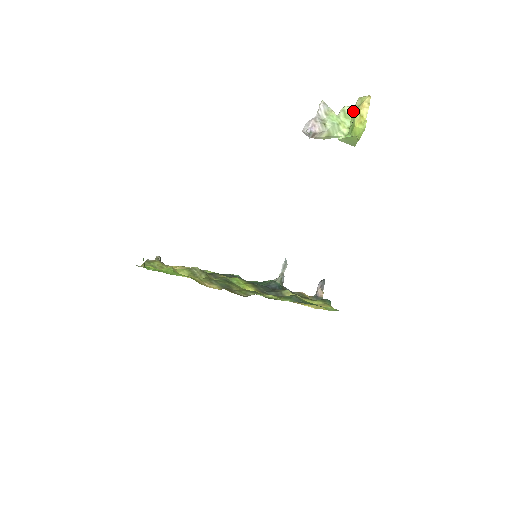
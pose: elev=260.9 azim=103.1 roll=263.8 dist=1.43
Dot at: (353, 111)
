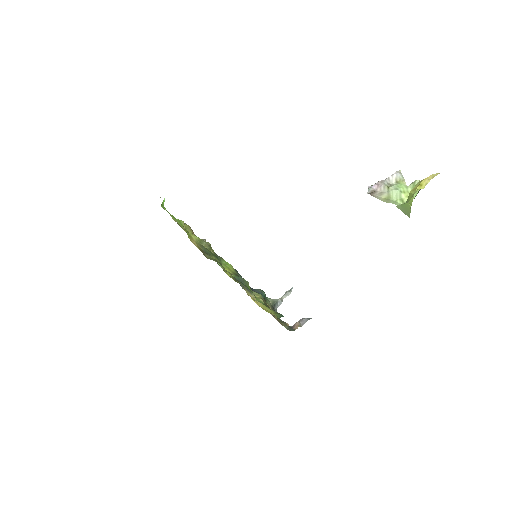
Dot at: occluded
